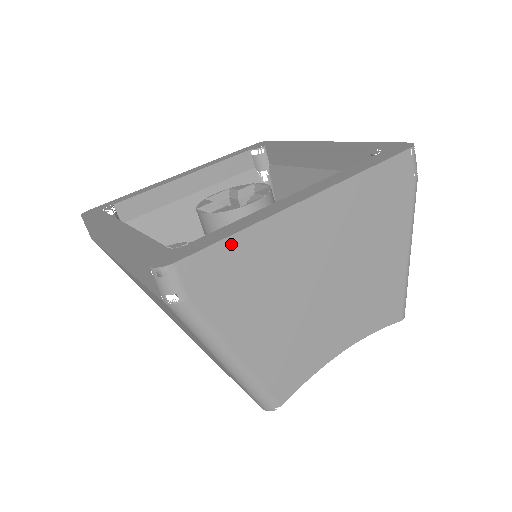
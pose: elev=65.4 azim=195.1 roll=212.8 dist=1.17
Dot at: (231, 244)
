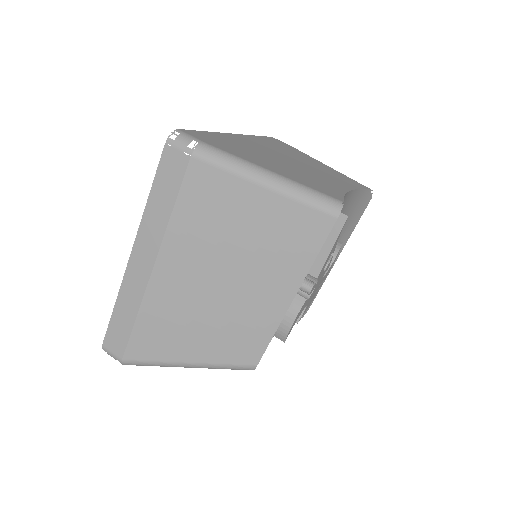
Dot at: (207, 134)
